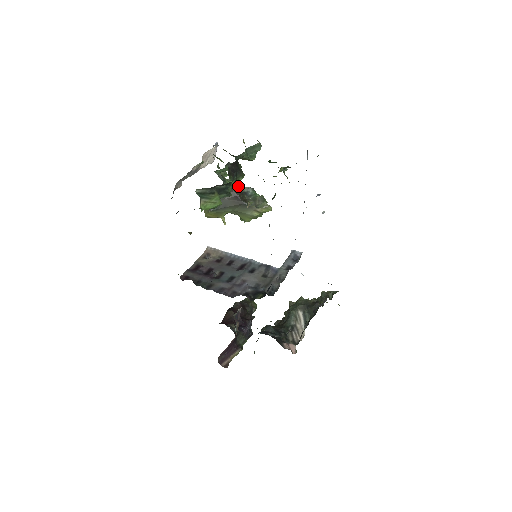
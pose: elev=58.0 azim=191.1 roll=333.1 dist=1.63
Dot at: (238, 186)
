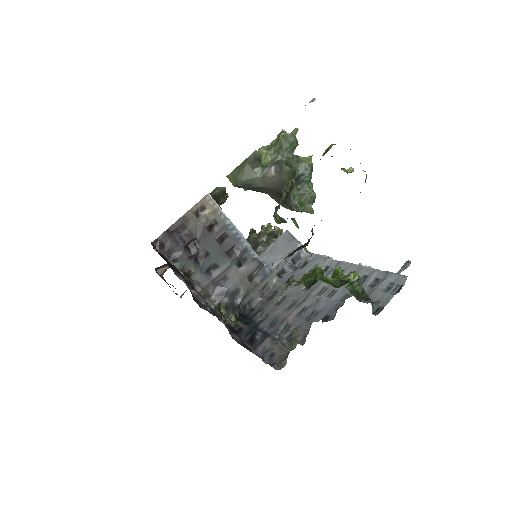
Dot at: (297, 143)
